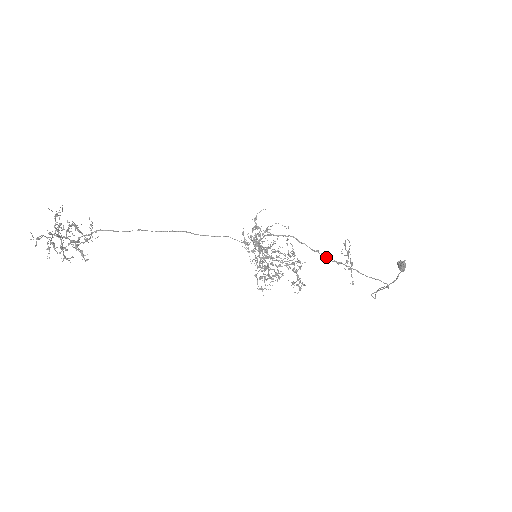
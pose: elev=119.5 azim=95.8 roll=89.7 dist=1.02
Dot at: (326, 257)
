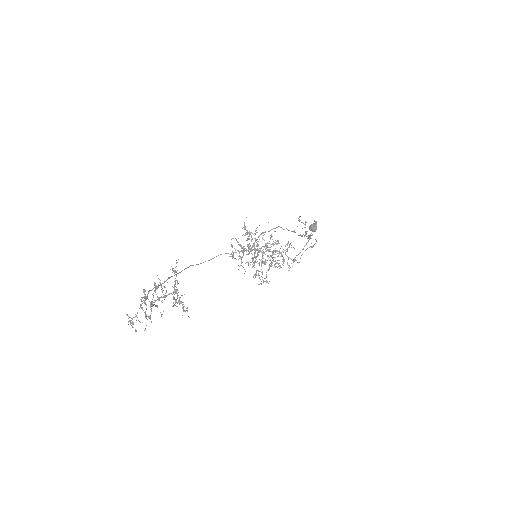
Dot at: occluded
